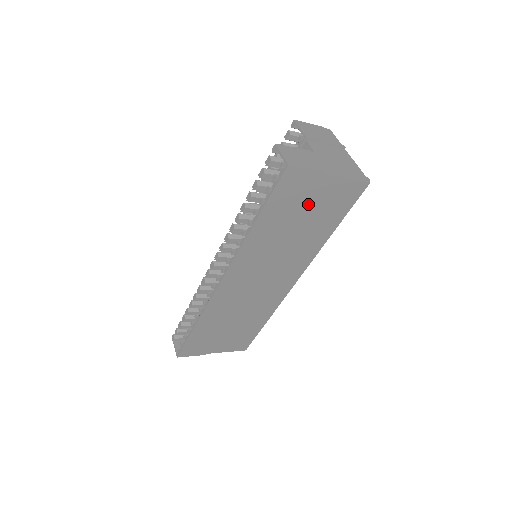
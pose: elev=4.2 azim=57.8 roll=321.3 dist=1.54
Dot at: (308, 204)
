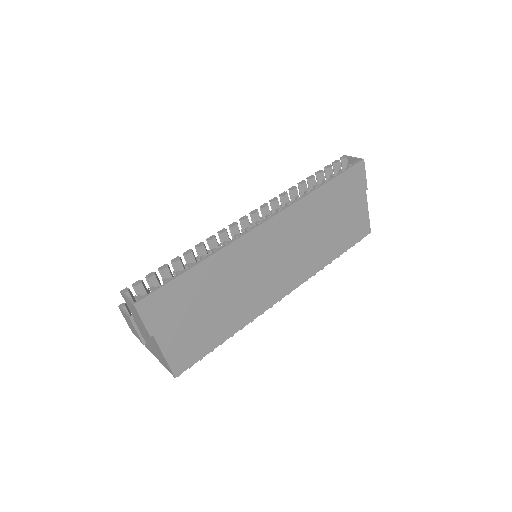
Dot at: (346, 208)
